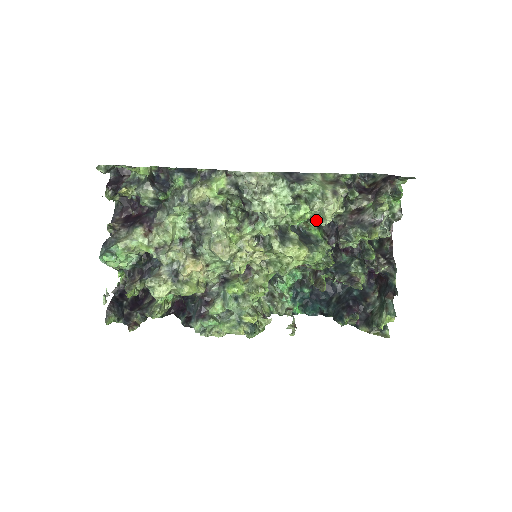
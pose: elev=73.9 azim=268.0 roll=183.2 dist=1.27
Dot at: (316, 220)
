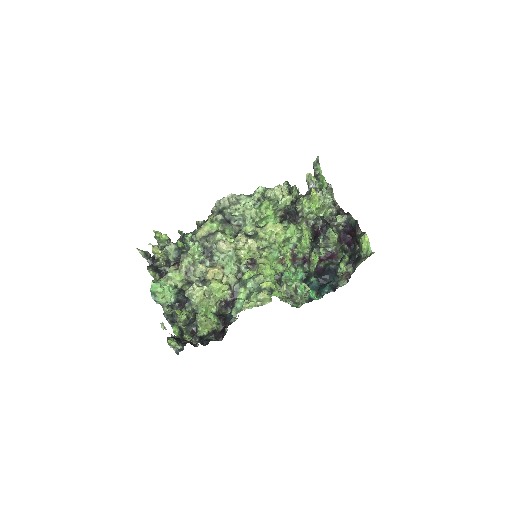
Dot at: (276, 207)
